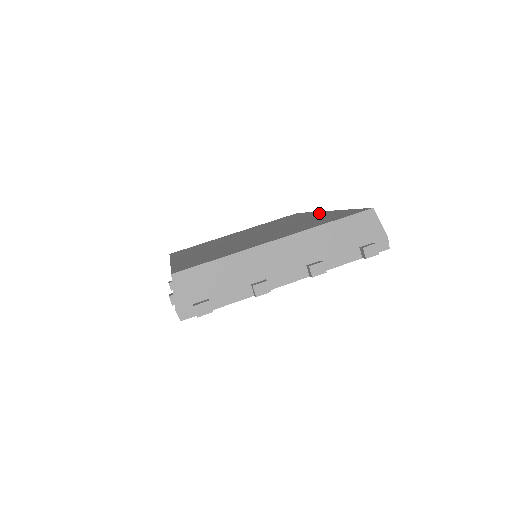
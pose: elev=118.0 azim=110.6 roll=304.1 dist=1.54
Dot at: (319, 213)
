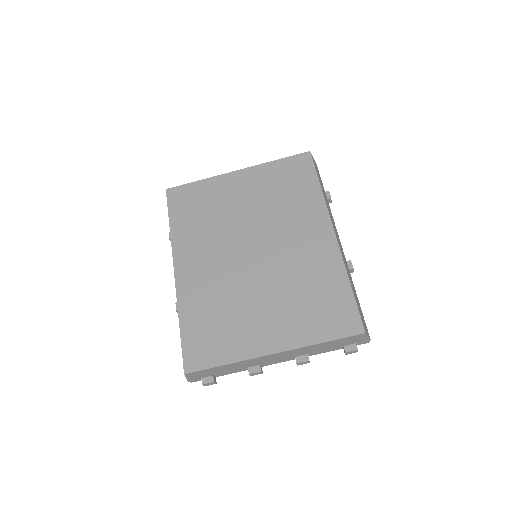
Dot at: (326, 235)
